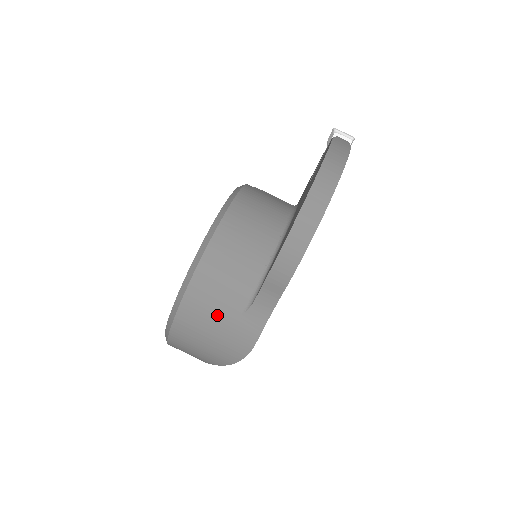
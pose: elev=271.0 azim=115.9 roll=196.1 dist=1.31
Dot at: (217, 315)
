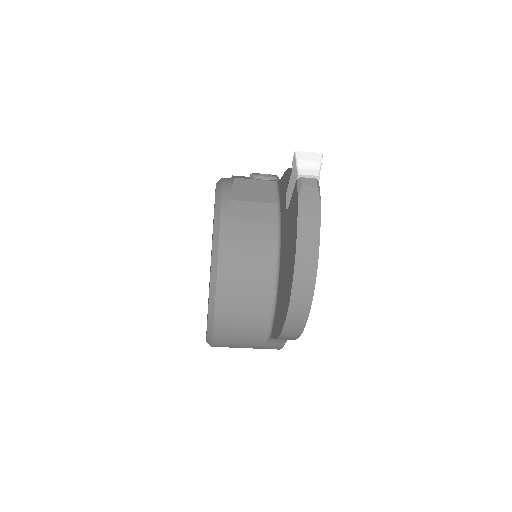
Dot at: (244, 345)
